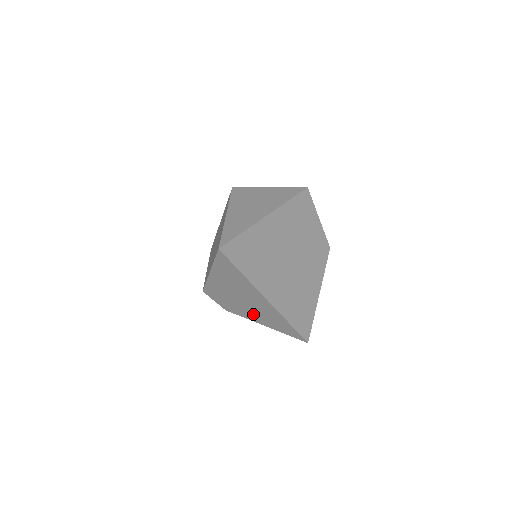
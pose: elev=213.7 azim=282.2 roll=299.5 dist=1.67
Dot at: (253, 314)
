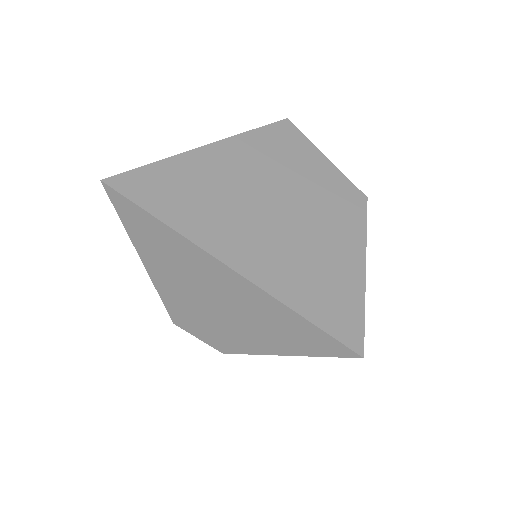
Dot at: (248, 331)
